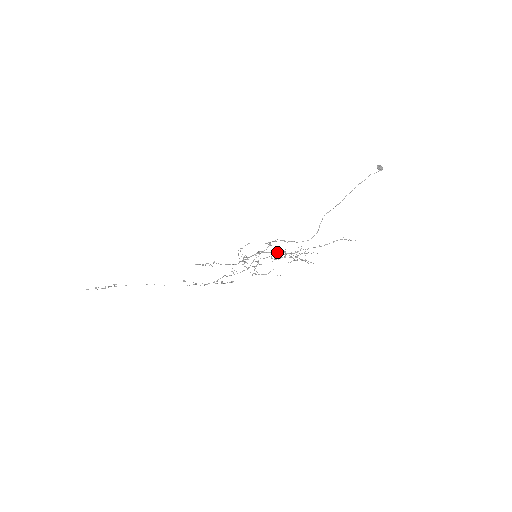
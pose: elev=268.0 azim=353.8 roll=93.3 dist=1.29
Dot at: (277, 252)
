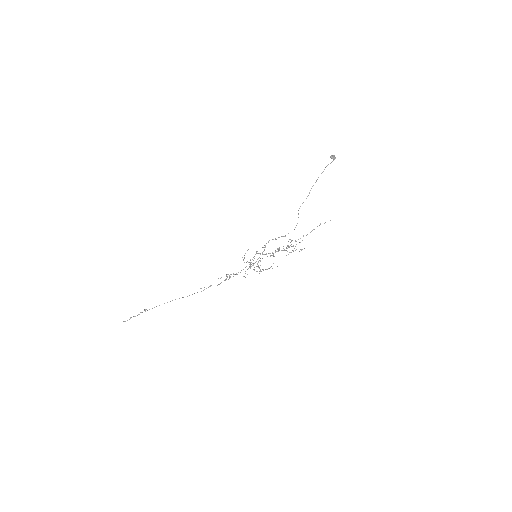
Dot at: occluded
